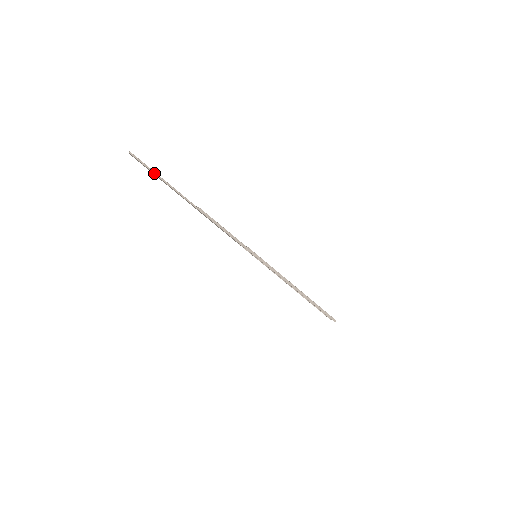
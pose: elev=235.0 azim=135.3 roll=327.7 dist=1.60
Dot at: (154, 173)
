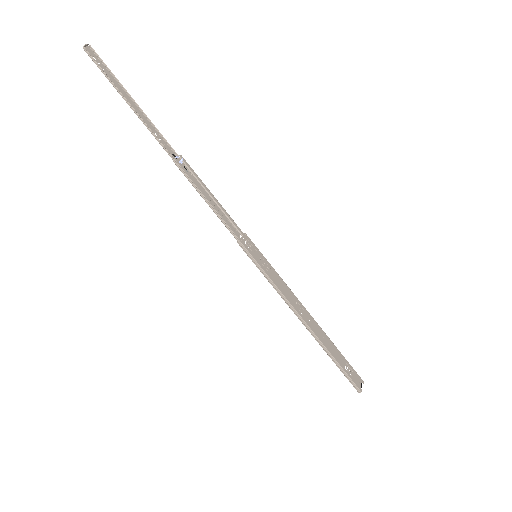
Dot at: (116, 88)
